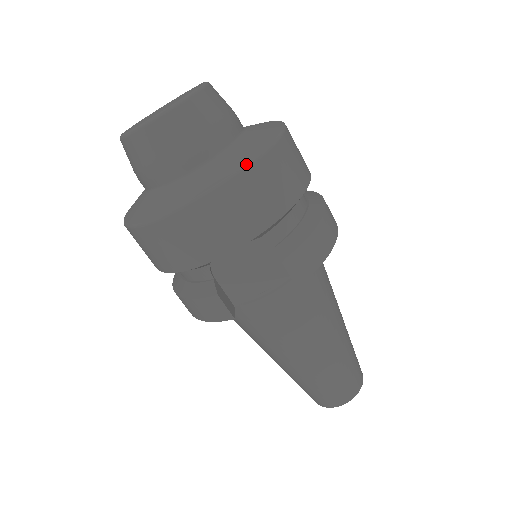
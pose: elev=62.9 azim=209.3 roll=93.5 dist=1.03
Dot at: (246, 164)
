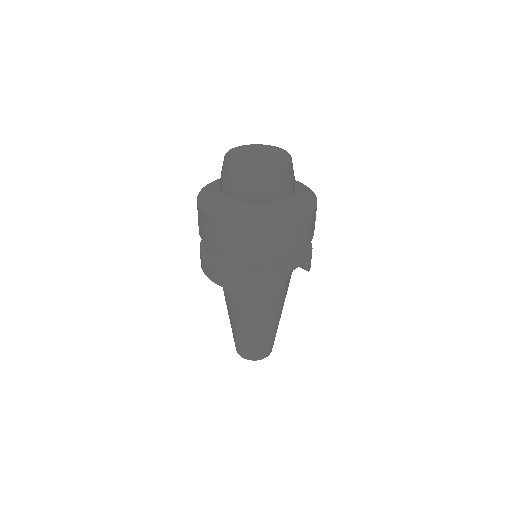
Dot at: (316, 201)
